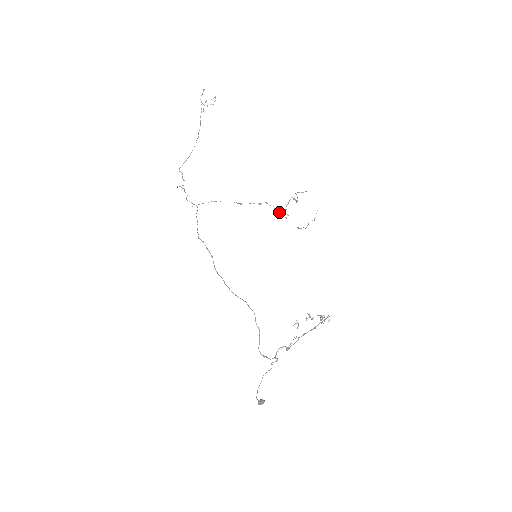
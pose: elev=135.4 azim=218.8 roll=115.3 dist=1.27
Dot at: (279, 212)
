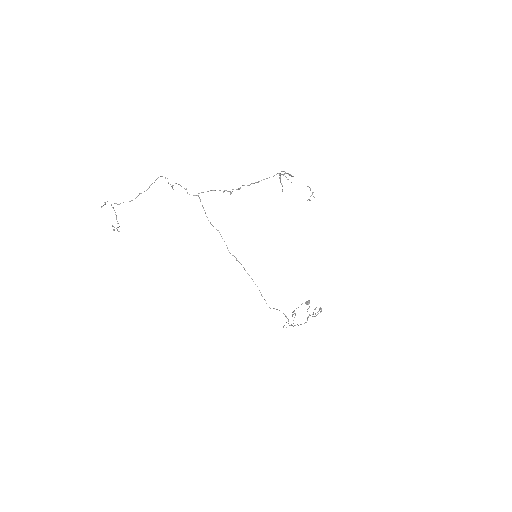
Dot at: (279, 173)
